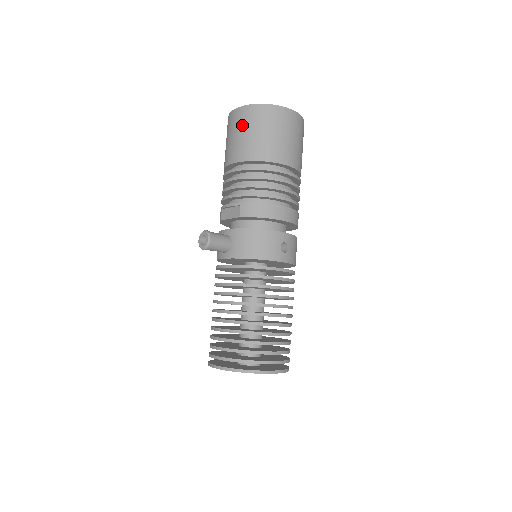
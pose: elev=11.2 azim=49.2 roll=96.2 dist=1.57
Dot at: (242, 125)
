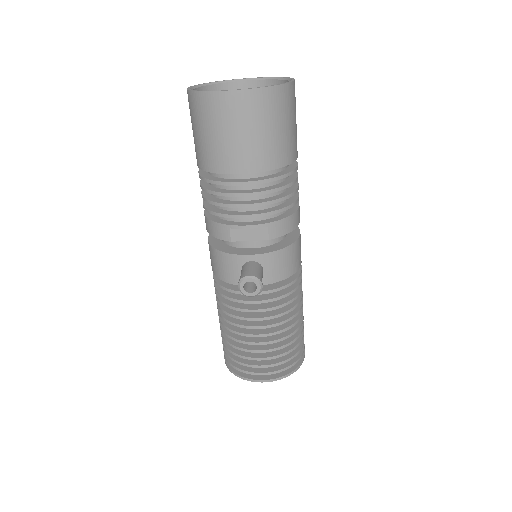
Dot at: (253, 120)
